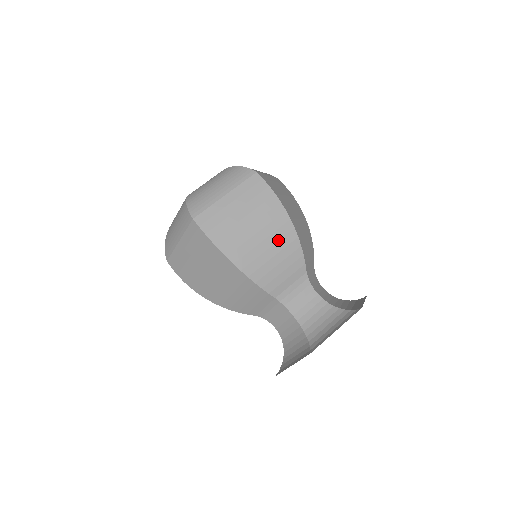
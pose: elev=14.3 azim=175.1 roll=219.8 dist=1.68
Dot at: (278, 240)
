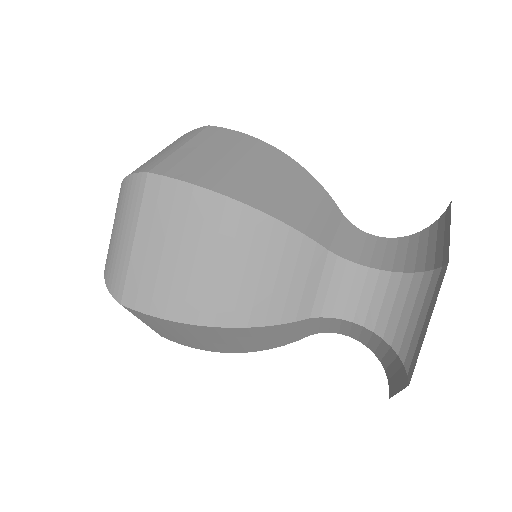
Dot at: (249, 247)
